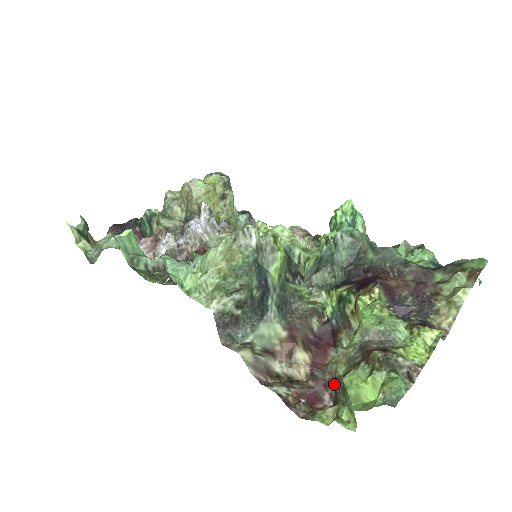
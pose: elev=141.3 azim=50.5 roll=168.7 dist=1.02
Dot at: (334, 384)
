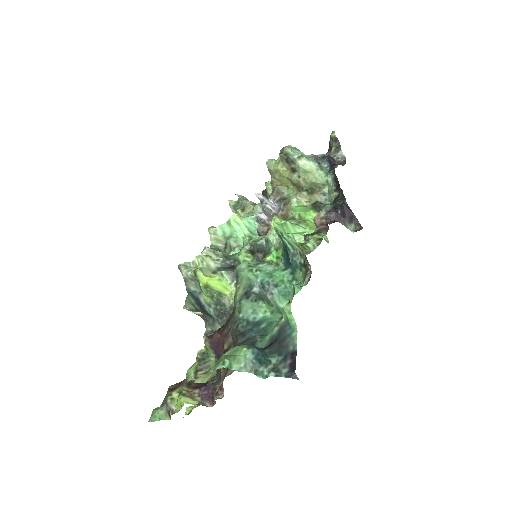
Dot at: occluded
